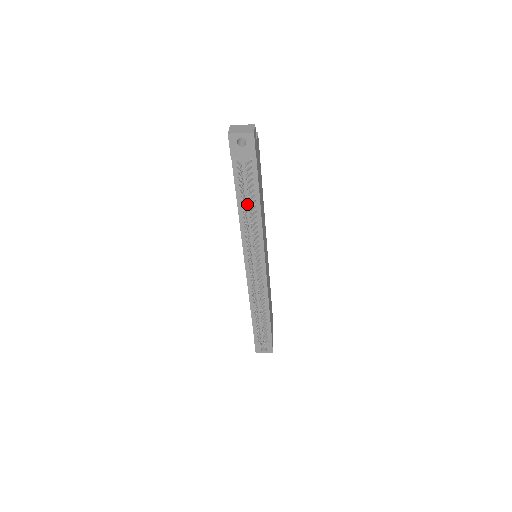
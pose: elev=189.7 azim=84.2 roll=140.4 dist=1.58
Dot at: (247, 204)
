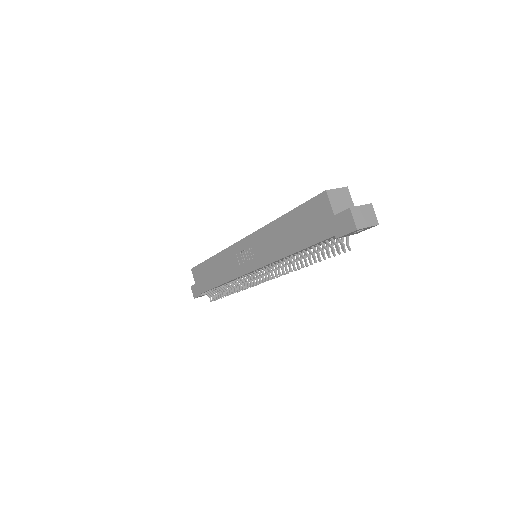
Dot at: occluded
